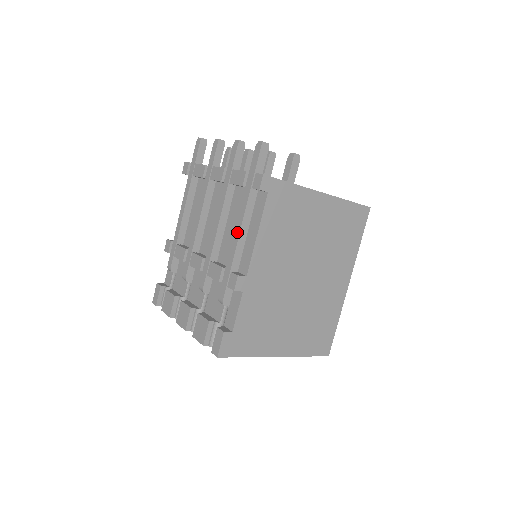
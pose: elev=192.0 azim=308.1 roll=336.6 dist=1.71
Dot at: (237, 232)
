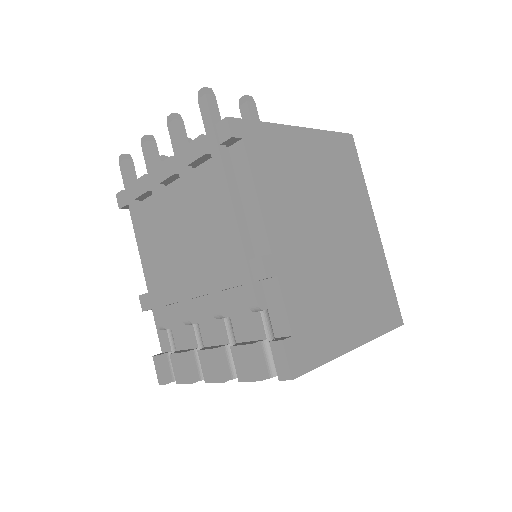
Dot at: (229, 209)
